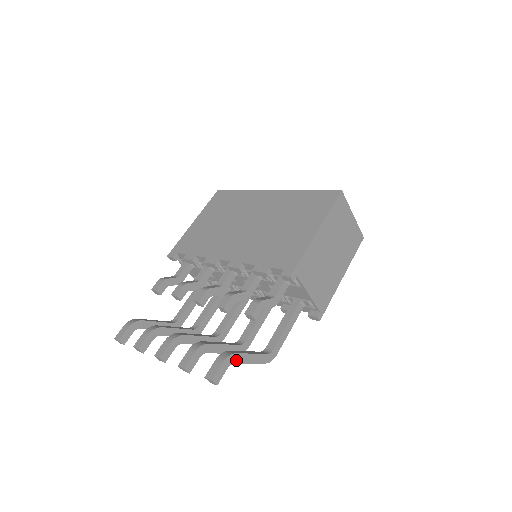
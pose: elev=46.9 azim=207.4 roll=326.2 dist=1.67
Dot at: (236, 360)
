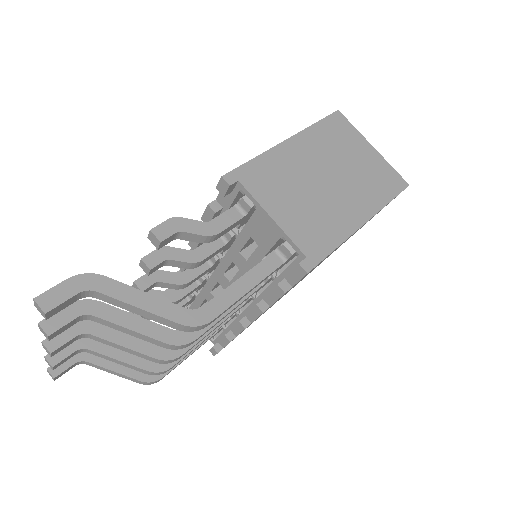
Dot at: (103, 288)
